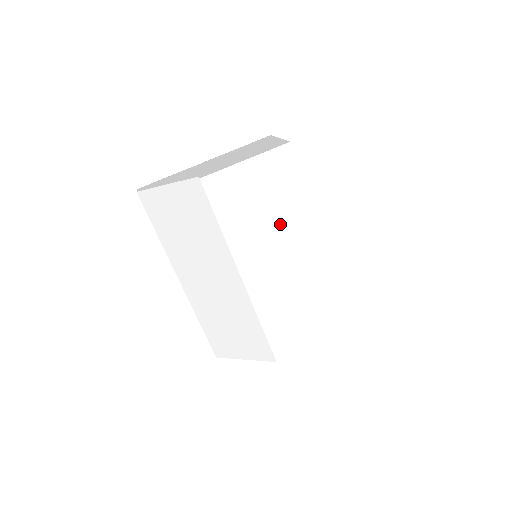
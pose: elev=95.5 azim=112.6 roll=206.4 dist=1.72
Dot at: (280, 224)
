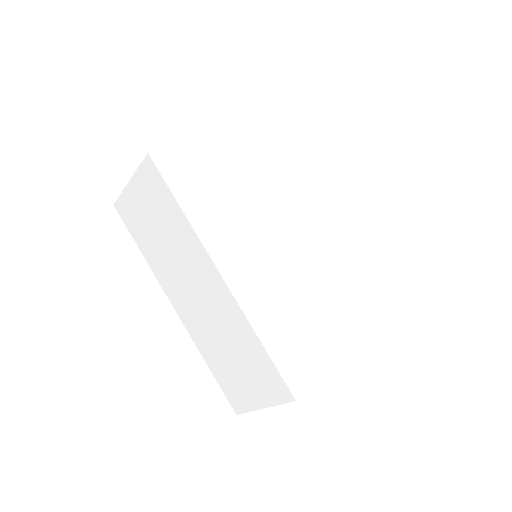
Dot at: (254, 185)
